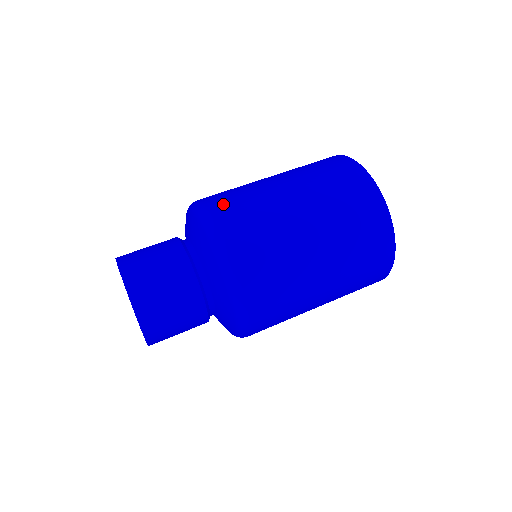
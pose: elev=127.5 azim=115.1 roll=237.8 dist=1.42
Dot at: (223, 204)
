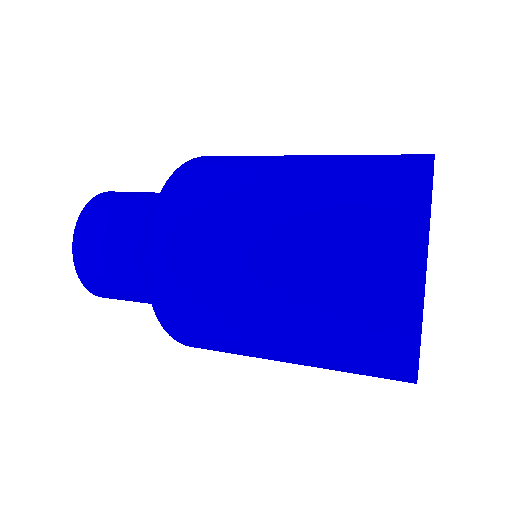
Dot at: occluded
